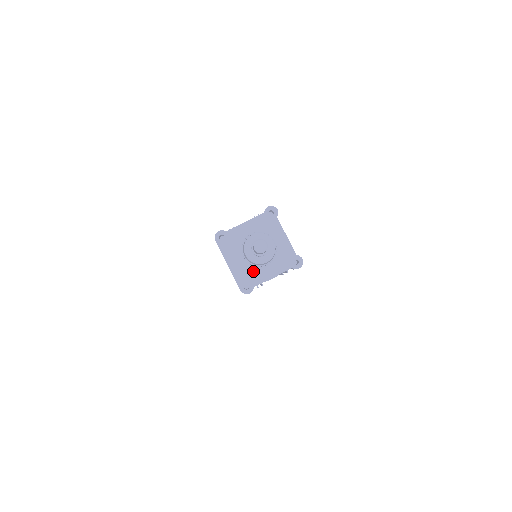
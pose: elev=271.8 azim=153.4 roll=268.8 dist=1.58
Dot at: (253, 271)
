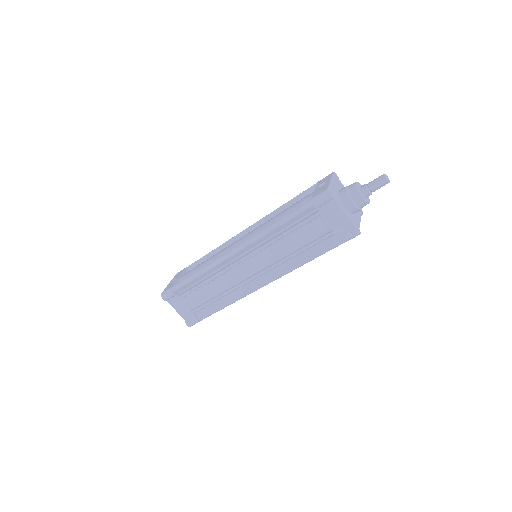
Dot at: (338, 198)
